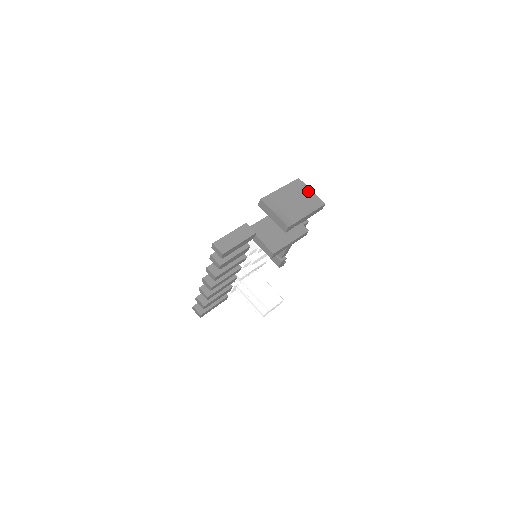
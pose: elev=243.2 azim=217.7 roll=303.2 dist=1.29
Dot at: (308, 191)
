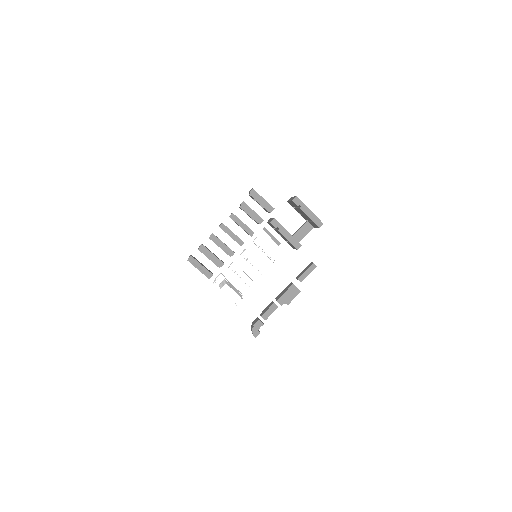
Dot at: occluded
